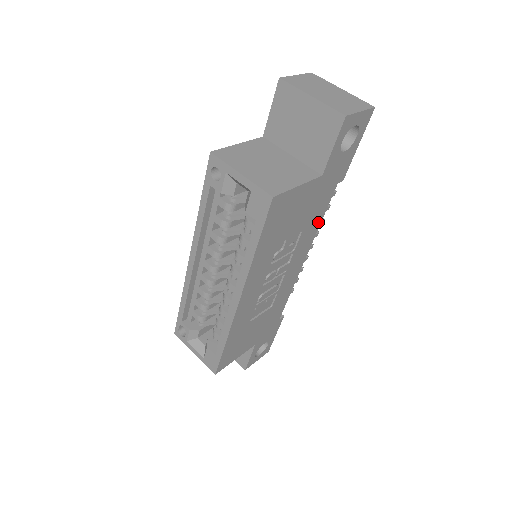
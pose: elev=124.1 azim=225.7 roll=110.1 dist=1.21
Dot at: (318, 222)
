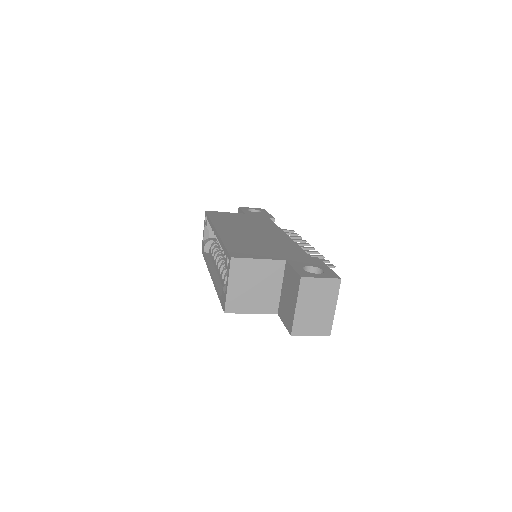
Dot at: occluded
